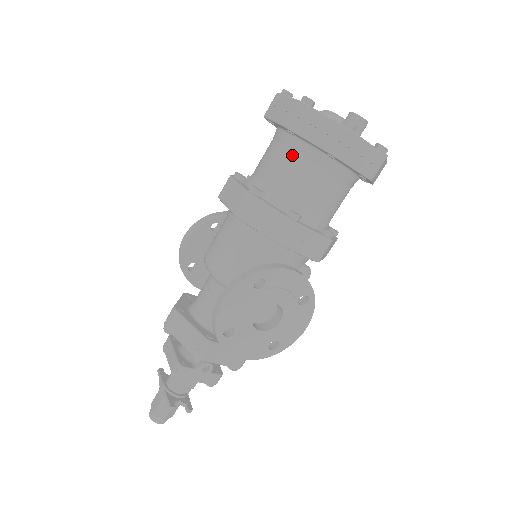
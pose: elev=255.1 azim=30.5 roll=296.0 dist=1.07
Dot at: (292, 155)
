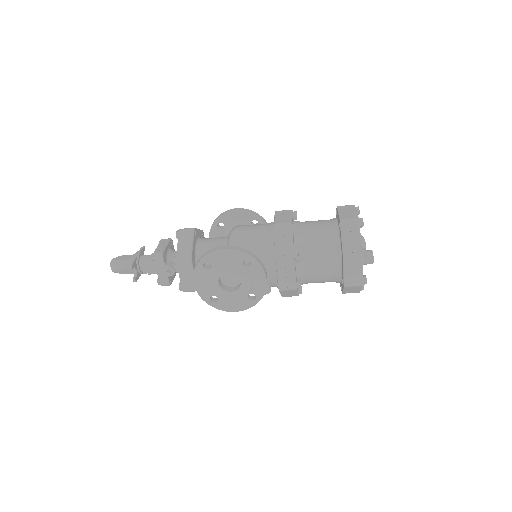
Dot at: (328, 234)
